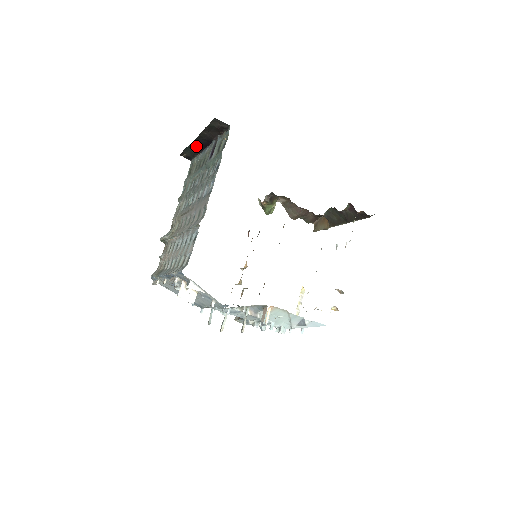
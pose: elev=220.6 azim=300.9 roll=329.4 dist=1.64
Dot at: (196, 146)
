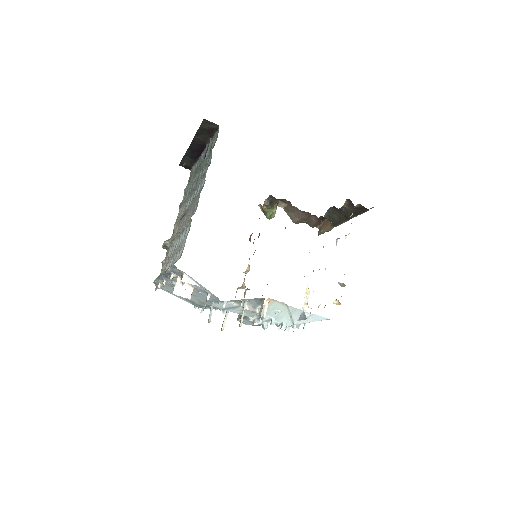
Dot at: (192, 153)
